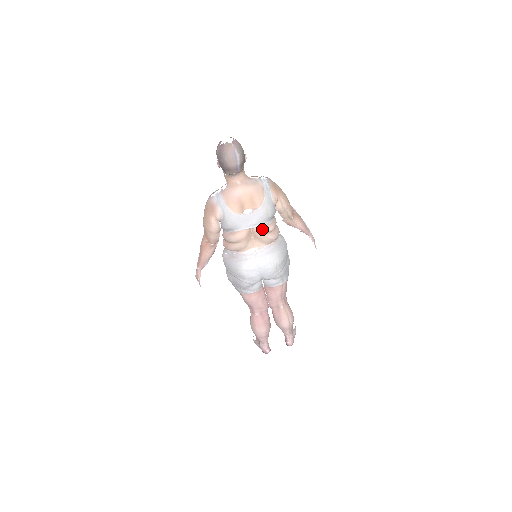
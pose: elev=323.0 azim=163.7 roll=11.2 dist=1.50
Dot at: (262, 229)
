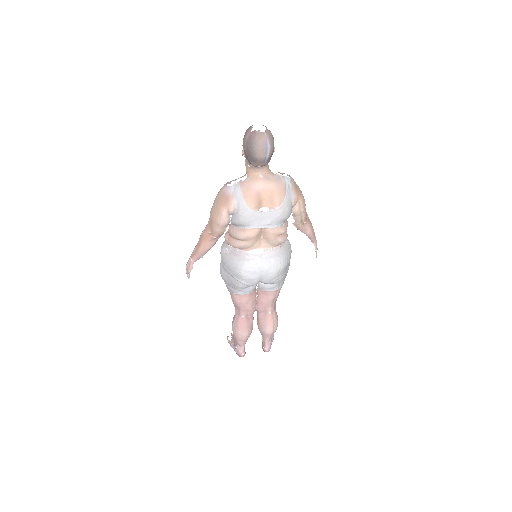
Dot at: (274, 230)
